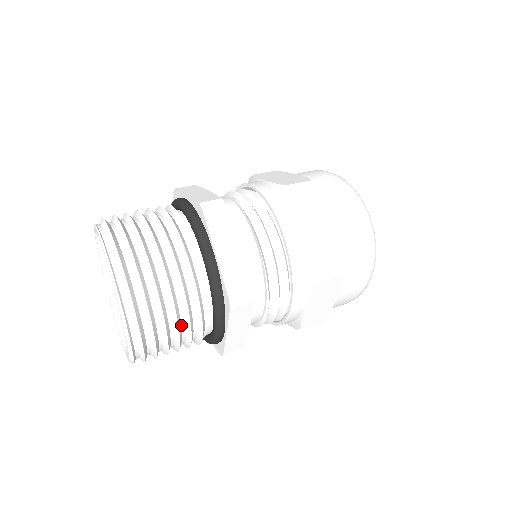
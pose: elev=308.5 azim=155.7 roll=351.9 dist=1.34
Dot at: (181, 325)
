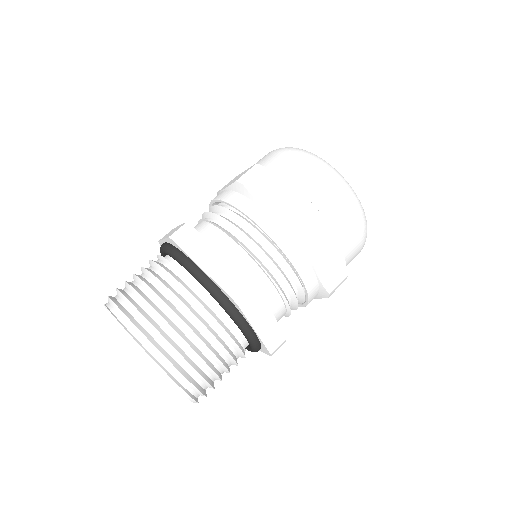
Dot at: (211, 345)
